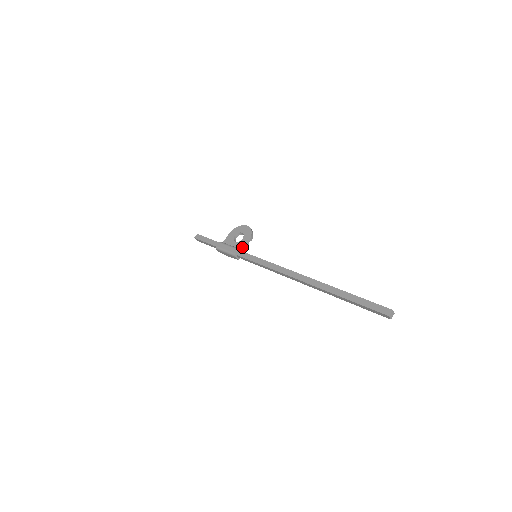
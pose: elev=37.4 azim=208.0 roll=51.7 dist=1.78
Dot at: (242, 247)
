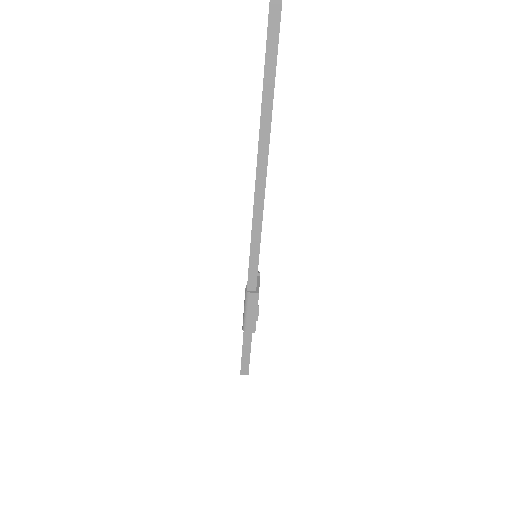
Dot at: occluded
